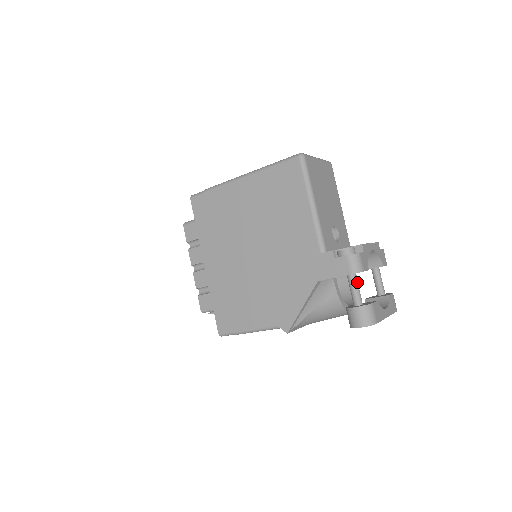
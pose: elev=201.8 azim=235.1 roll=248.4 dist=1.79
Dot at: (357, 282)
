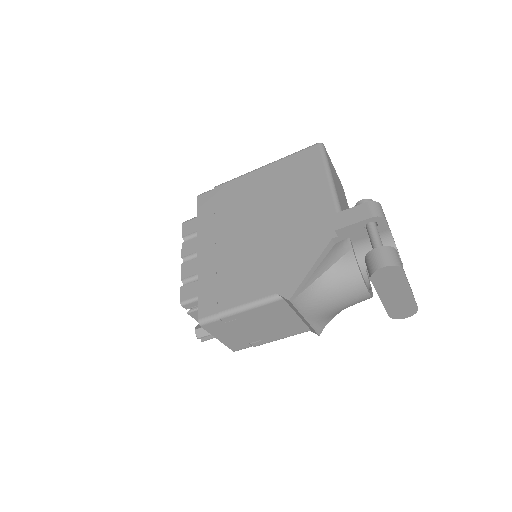
Dot at: (378, 232)
